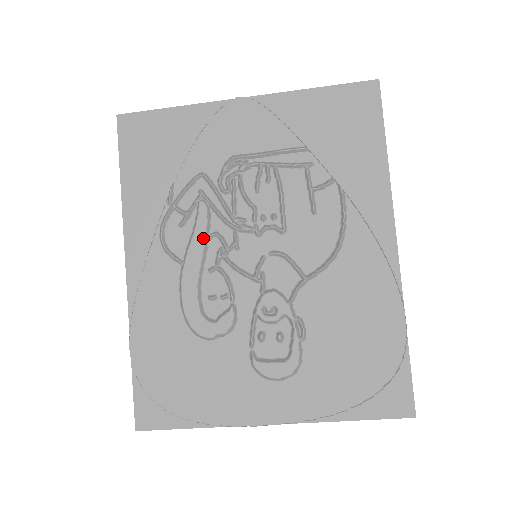
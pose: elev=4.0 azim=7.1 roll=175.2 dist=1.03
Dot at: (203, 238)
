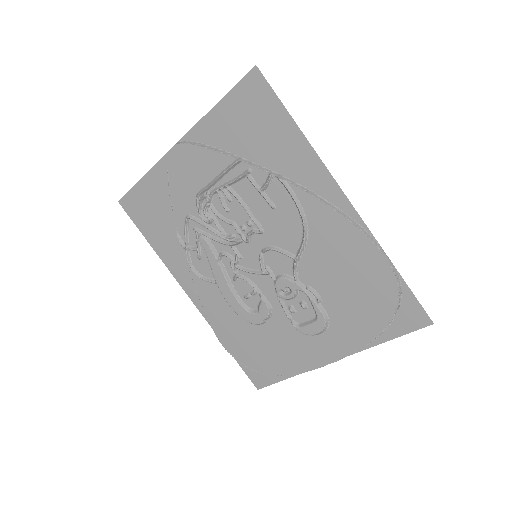
Dot at: (216, 261)
